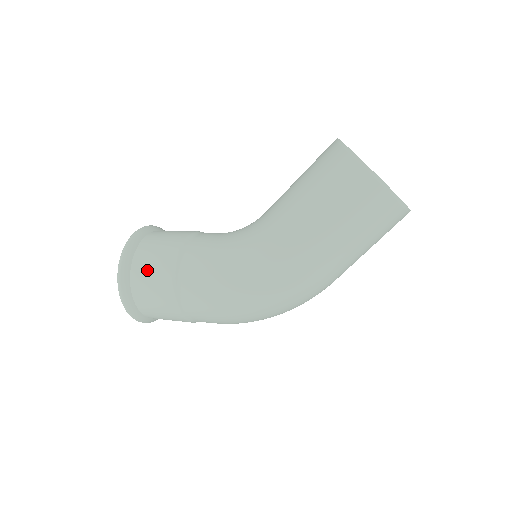
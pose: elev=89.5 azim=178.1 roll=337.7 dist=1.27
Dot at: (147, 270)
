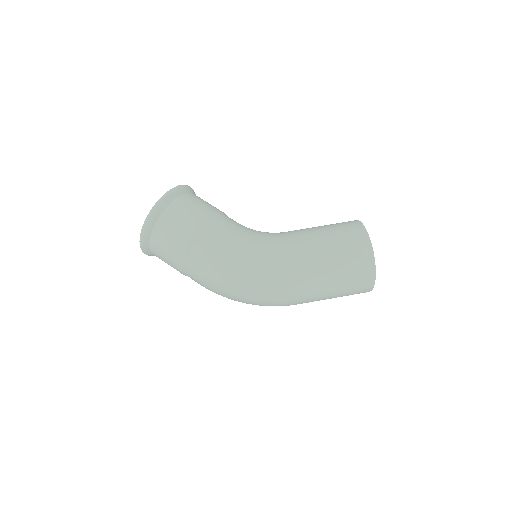
Dot at: (183, 210)
